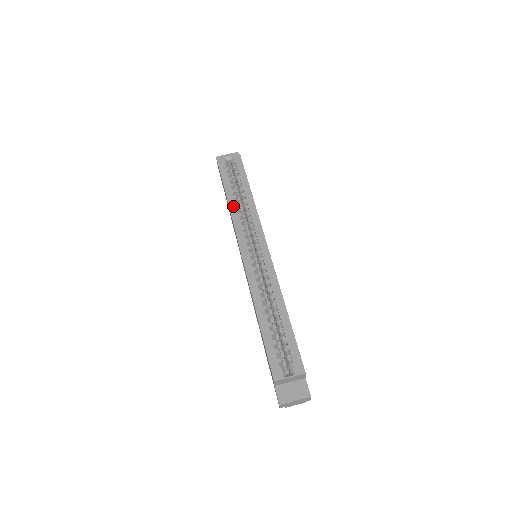
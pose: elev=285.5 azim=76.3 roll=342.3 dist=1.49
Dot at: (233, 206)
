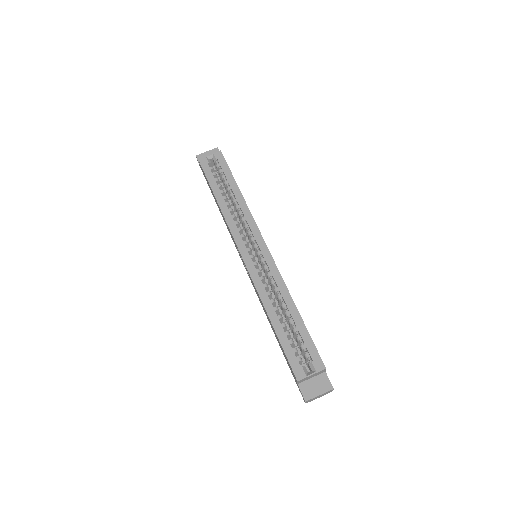
Dot at: (224, 208)
